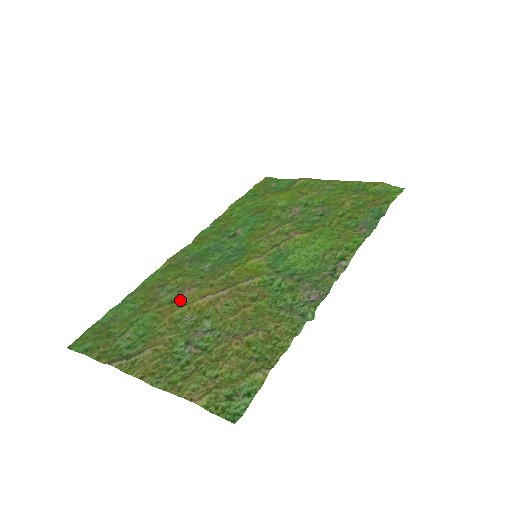
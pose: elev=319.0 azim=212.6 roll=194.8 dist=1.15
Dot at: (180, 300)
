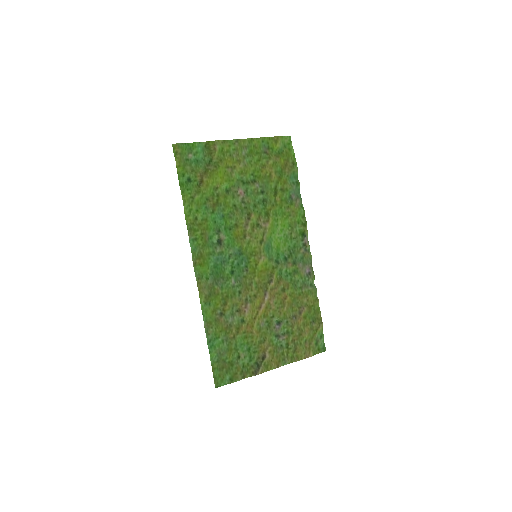
Dot at: (248, 317)
